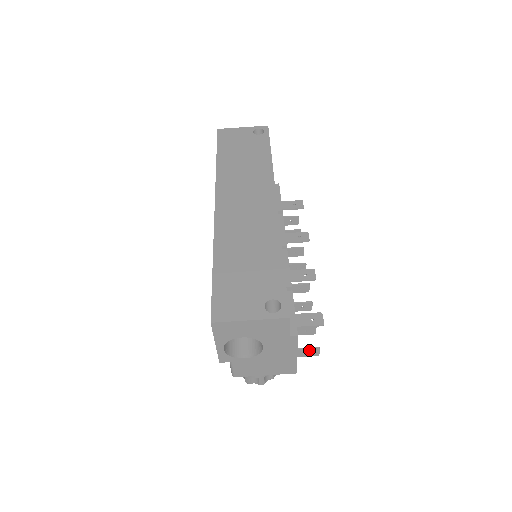
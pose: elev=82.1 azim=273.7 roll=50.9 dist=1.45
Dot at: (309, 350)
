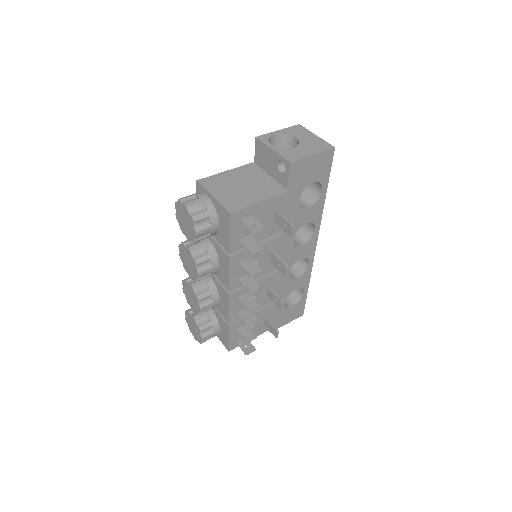
Dot at: (257, 223)
